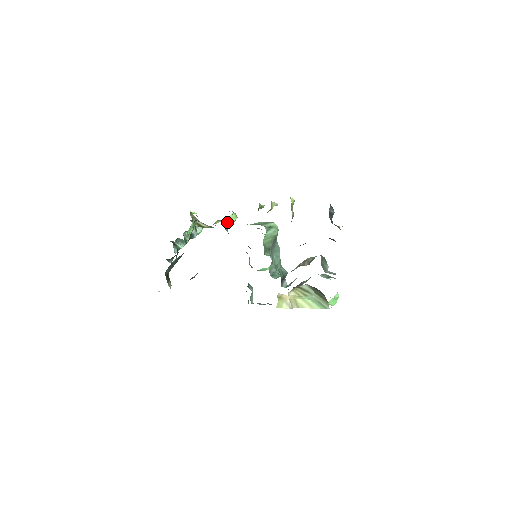
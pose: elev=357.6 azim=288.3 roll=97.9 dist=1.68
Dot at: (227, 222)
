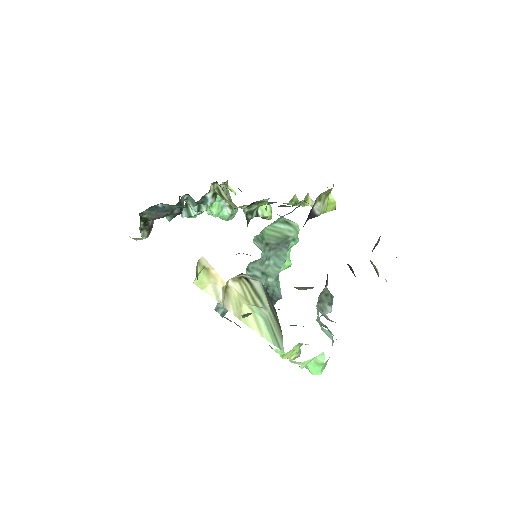
Dot at: occluded
